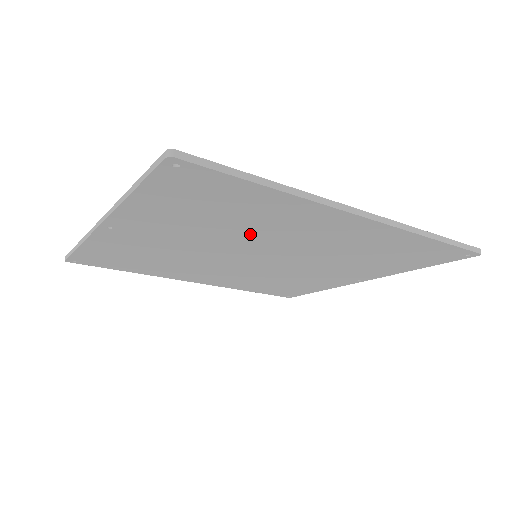
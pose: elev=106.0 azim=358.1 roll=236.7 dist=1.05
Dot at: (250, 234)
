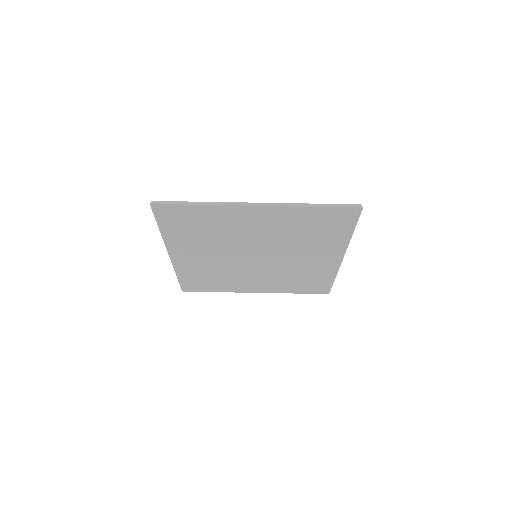
Dot at: (294, 245)
